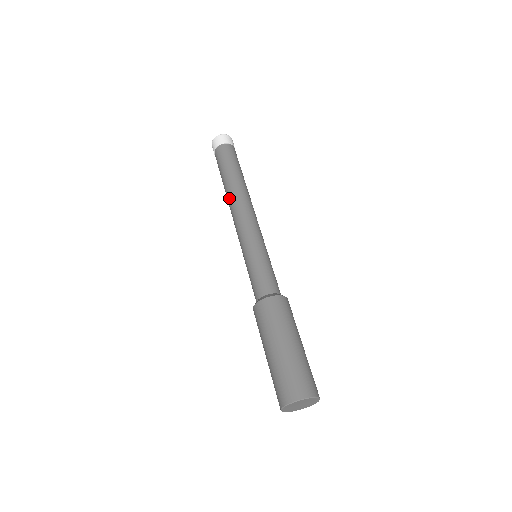
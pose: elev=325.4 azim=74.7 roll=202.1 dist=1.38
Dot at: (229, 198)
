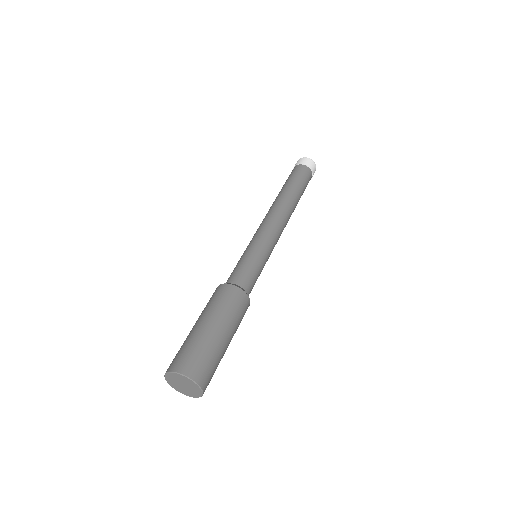
Dot at: occluded
